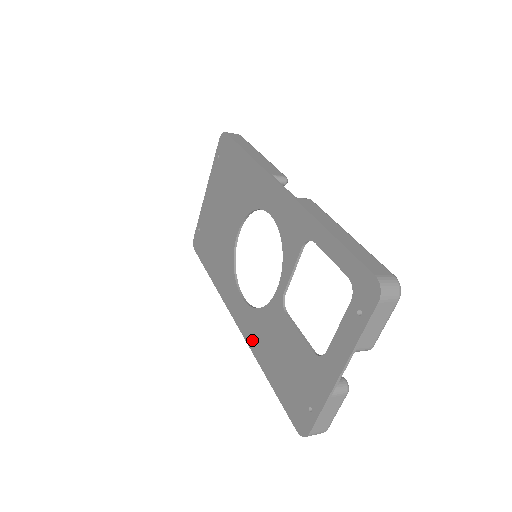
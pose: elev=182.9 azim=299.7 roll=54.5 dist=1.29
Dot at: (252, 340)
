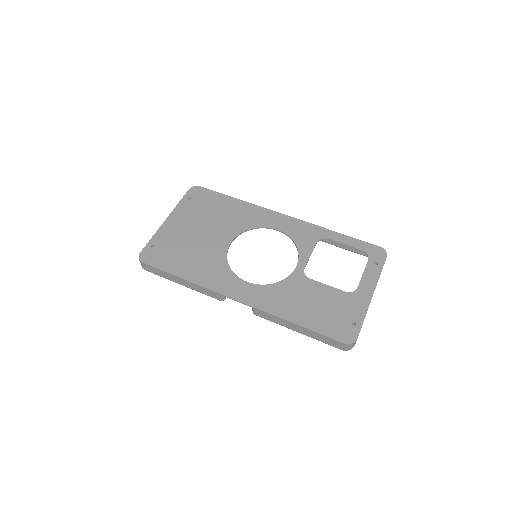
Dot at: (270, 306)
